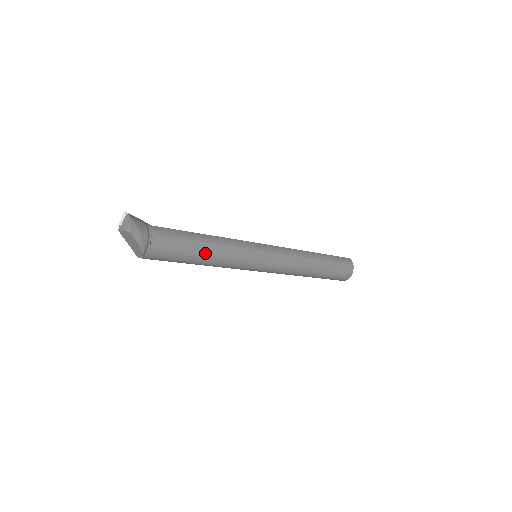
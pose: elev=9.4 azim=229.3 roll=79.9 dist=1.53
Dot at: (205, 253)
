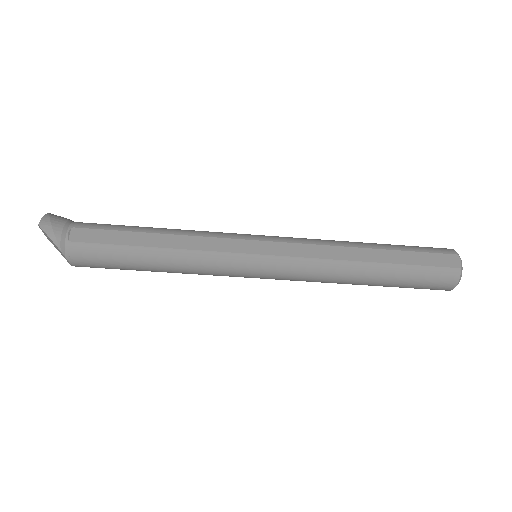
Dot at: (151, 246)
